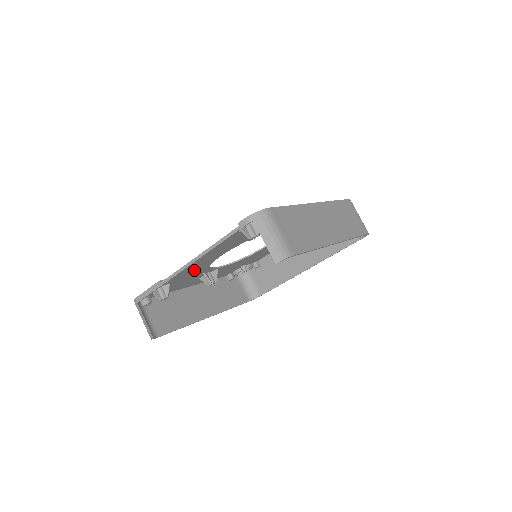
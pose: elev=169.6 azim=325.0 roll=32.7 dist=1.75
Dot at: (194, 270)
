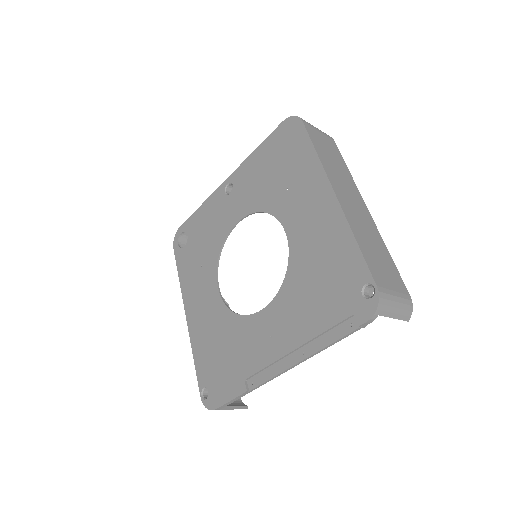
Dot at: (245, 340)
